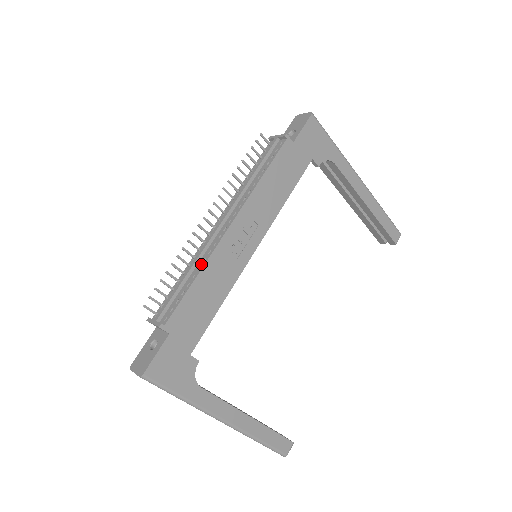
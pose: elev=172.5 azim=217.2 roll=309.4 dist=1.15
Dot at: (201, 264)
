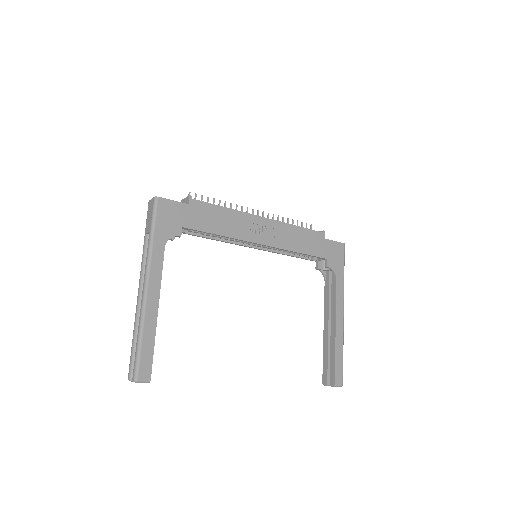
Dot at: (234, 210)
